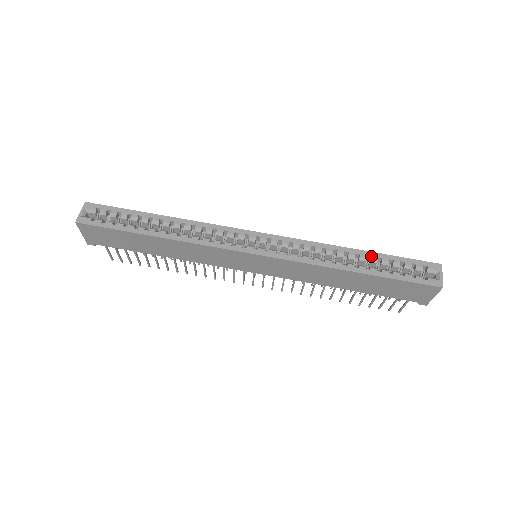
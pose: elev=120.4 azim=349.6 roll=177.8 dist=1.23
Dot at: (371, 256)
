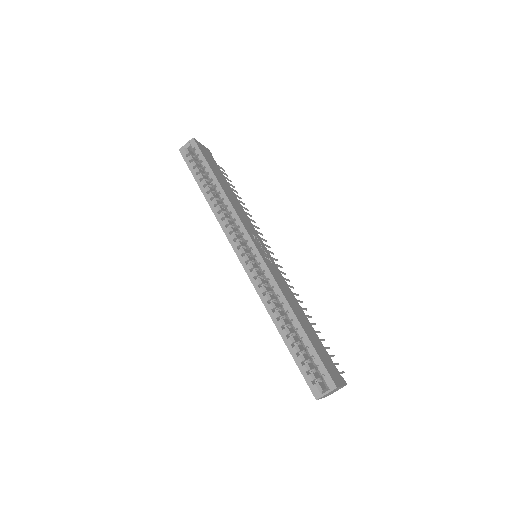
Dot at: (299, 331)
